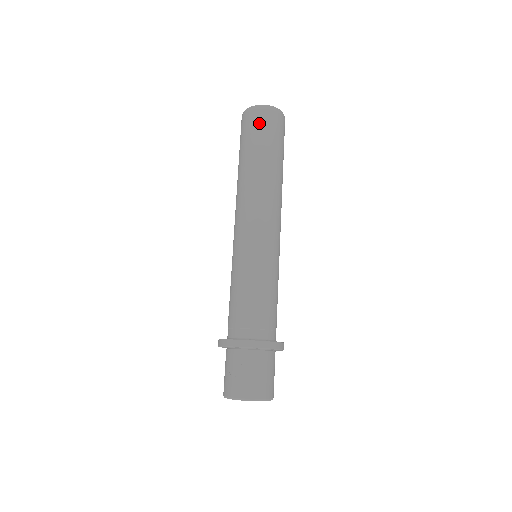
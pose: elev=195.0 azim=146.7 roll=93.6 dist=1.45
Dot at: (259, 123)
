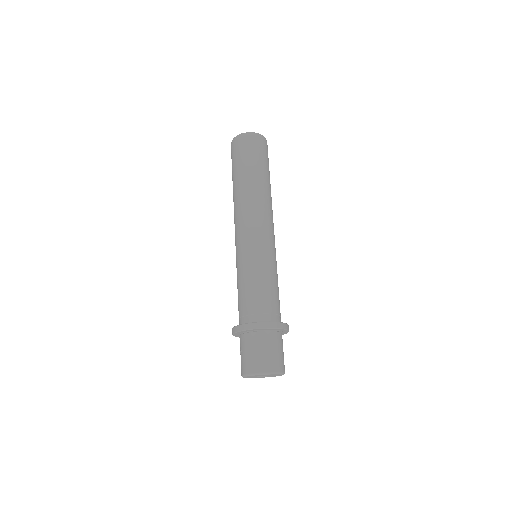
Dot at: (233, 153)
